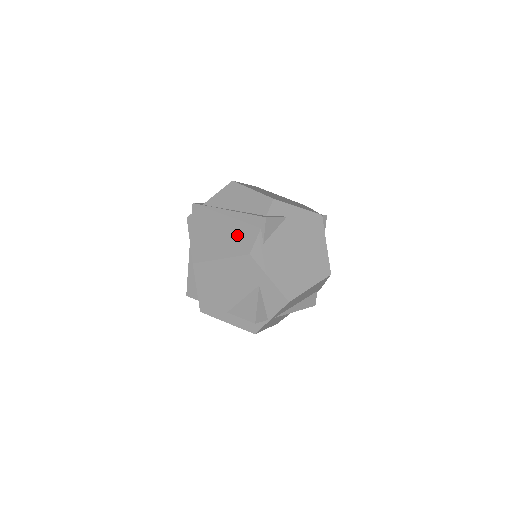
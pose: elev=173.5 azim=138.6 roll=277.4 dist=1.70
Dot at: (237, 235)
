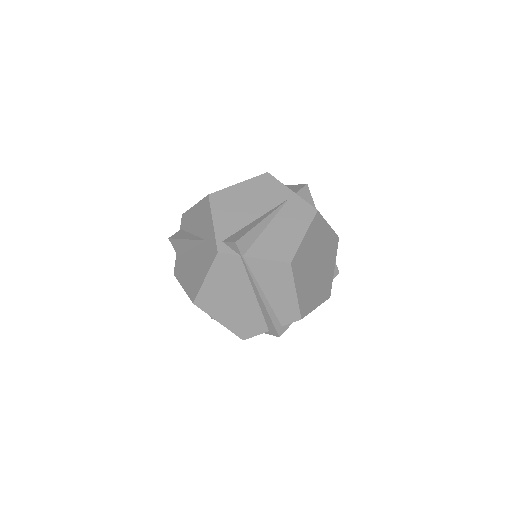
Dot at: (247, 318)
